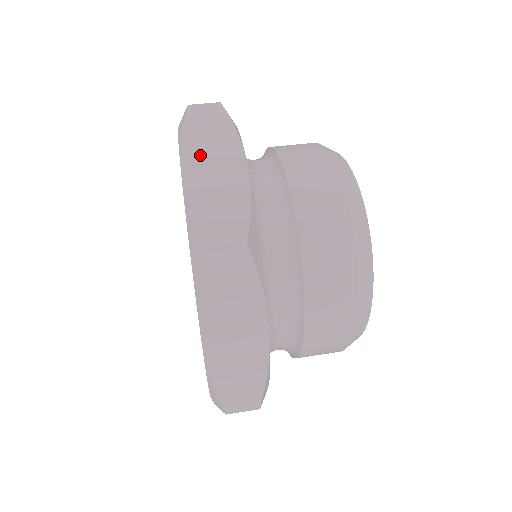
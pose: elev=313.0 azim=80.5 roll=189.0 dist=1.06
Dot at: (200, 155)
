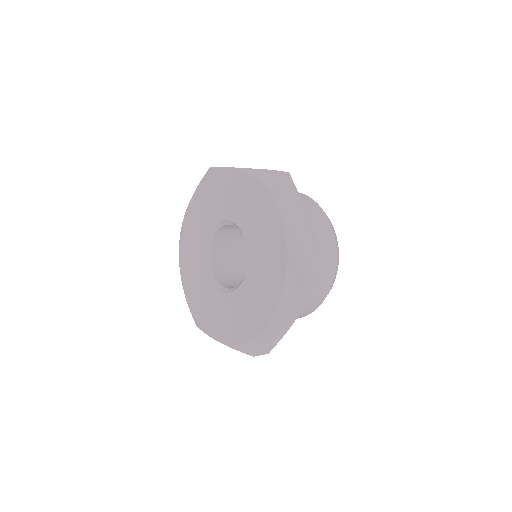
Dot at: occluded
